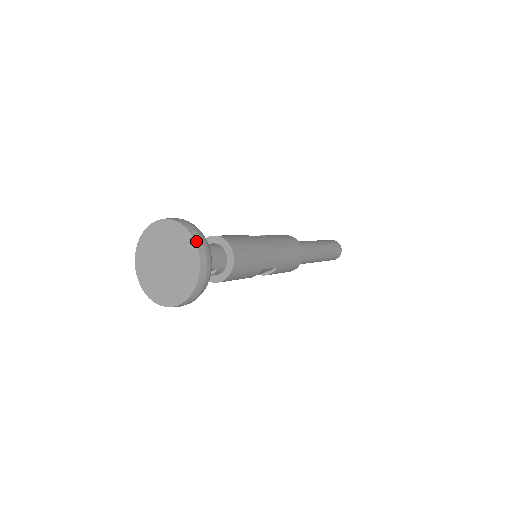
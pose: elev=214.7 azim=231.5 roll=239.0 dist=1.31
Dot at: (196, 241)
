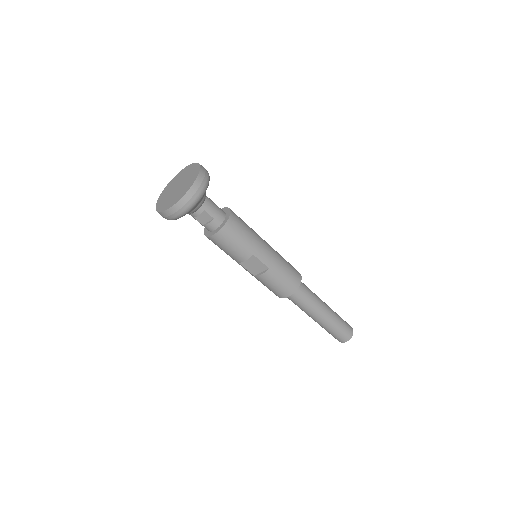
Dot at: (201, 169)
